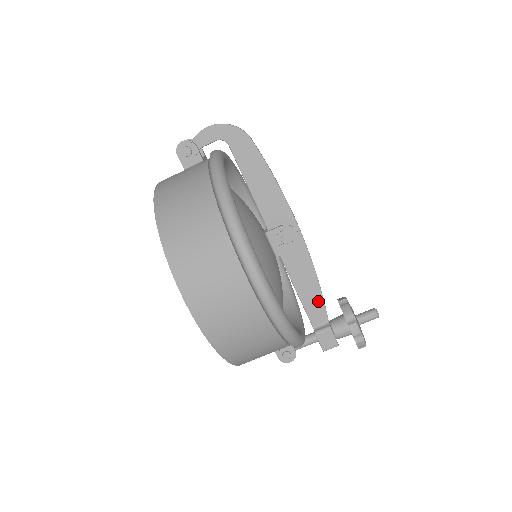
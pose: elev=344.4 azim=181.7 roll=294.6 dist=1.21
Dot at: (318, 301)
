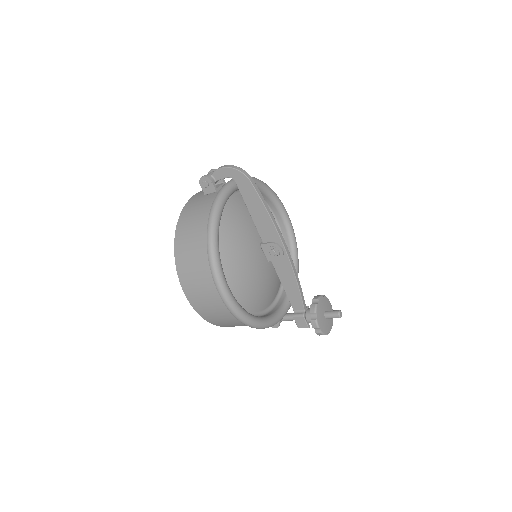
Dot at: (297, 296)
